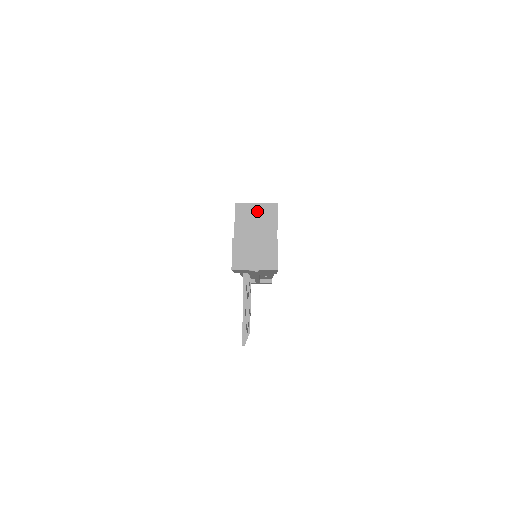
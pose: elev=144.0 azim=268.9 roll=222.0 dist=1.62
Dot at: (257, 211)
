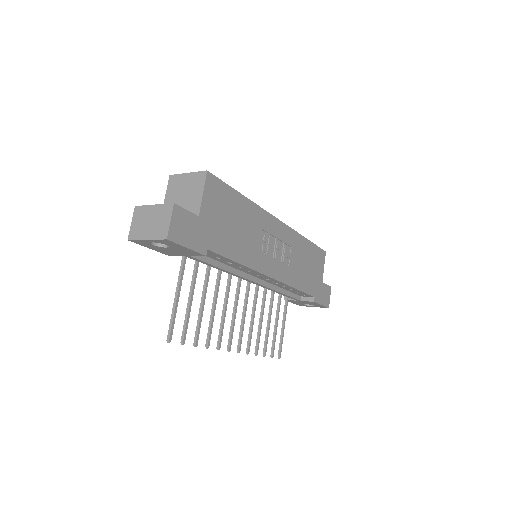
Dot at: (187, 182)
